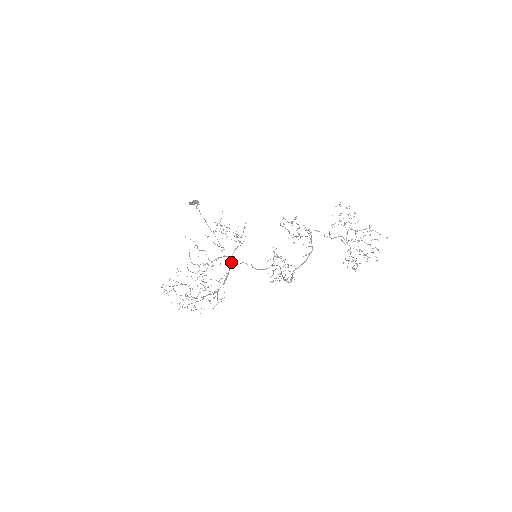
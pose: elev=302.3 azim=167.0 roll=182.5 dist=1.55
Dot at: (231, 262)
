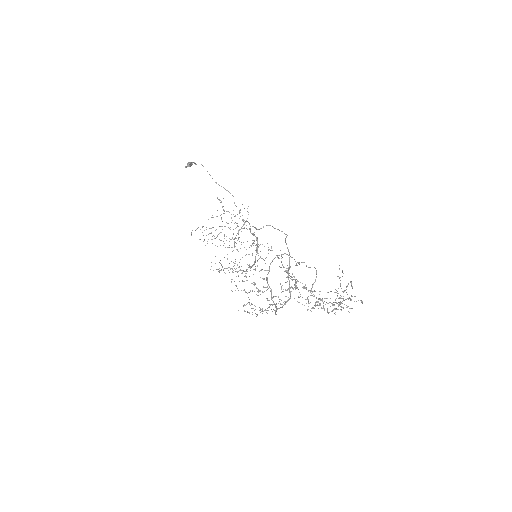
Dot at: occluded
